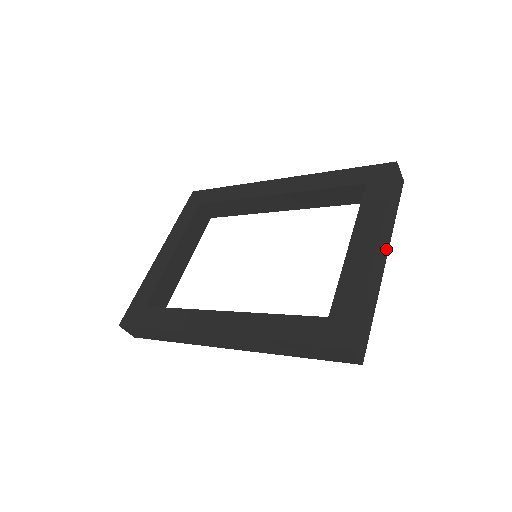
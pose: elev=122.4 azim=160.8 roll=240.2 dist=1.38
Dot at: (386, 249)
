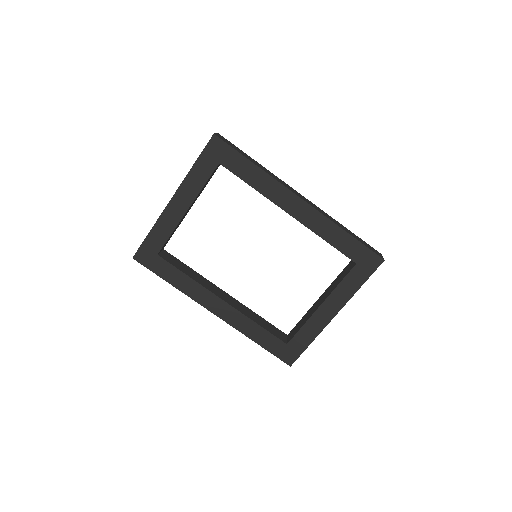
Dot at: occluded
